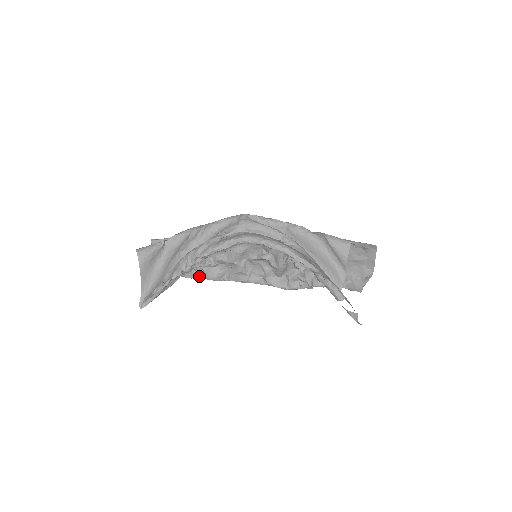
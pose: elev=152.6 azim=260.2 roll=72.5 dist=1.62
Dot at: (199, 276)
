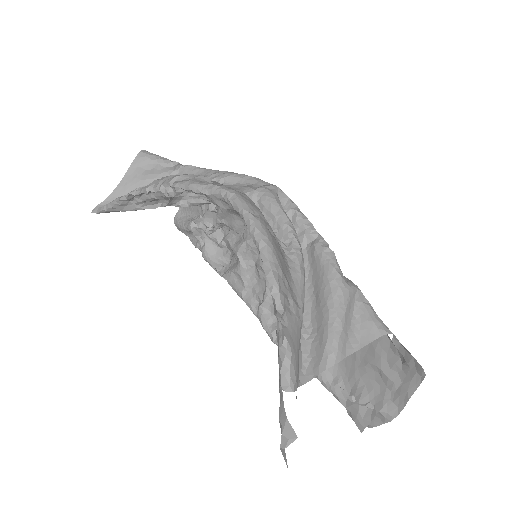
Dot at: occluded
